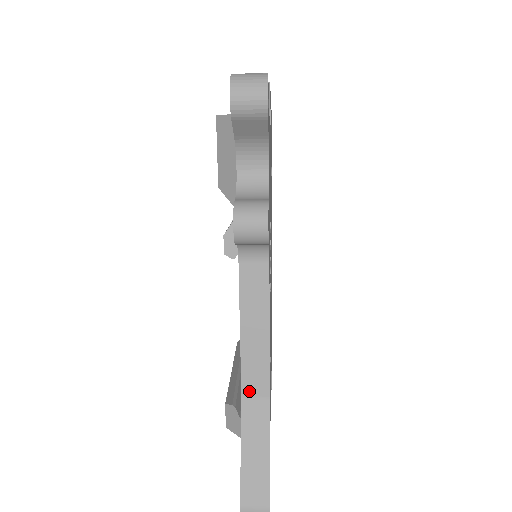
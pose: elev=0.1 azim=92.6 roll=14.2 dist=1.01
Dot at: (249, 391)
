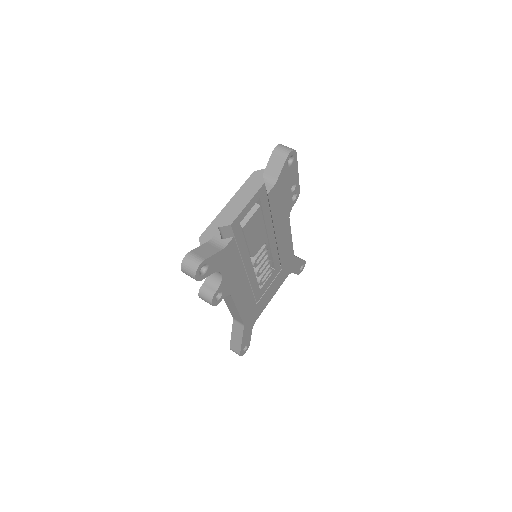
Dot at: (235, 318)
